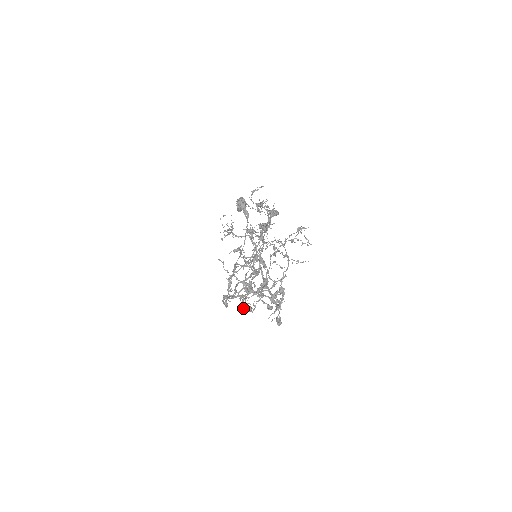
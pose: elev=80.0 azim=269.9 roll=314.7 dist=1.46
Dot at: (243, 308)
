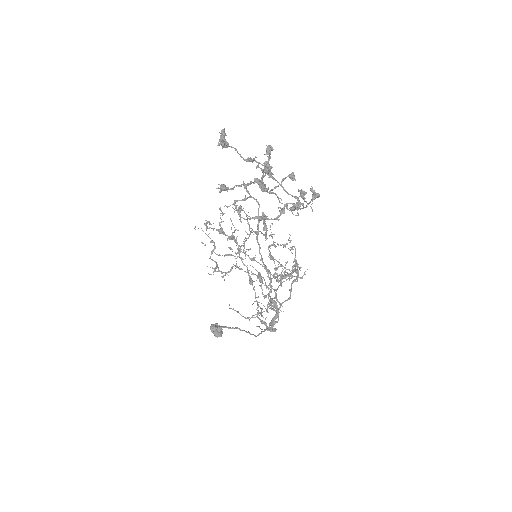
Dot at: occluded
